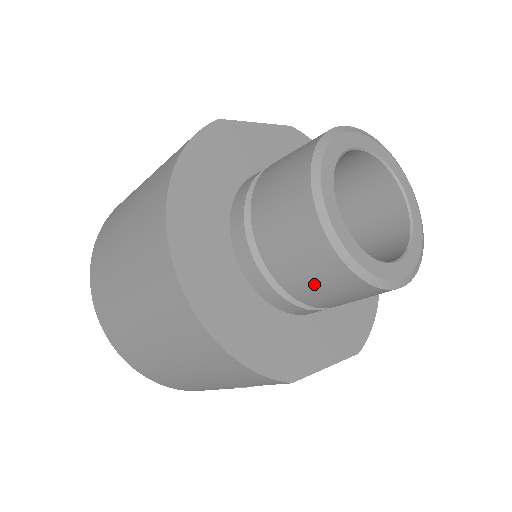
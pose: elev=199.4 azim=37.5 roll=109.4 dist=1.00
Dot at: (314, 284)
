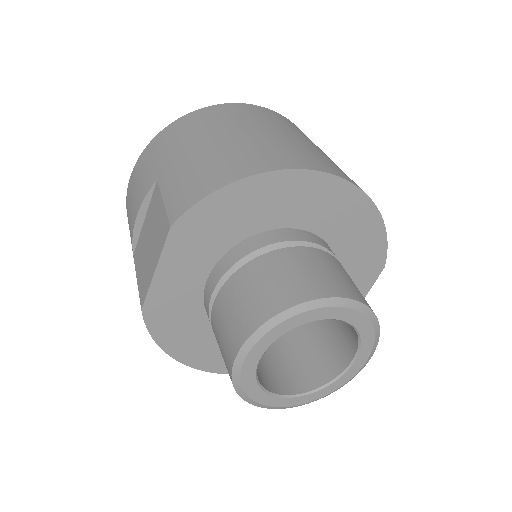
Dot at: occluded
